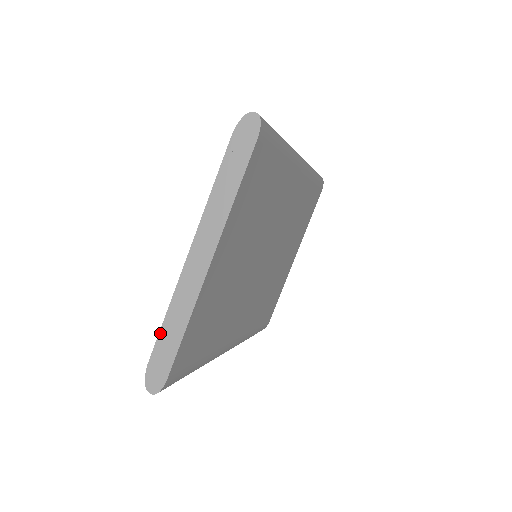
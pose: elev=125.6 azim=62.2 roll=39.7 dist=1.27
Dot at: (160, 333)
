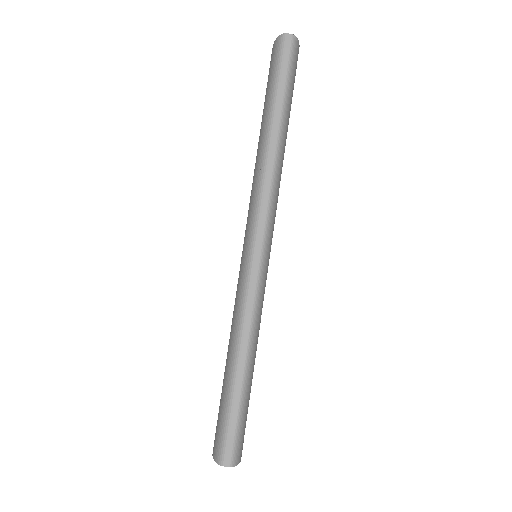
Dot at: occluded
